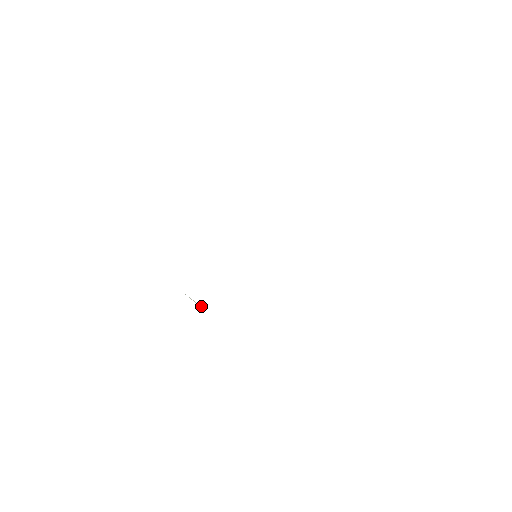
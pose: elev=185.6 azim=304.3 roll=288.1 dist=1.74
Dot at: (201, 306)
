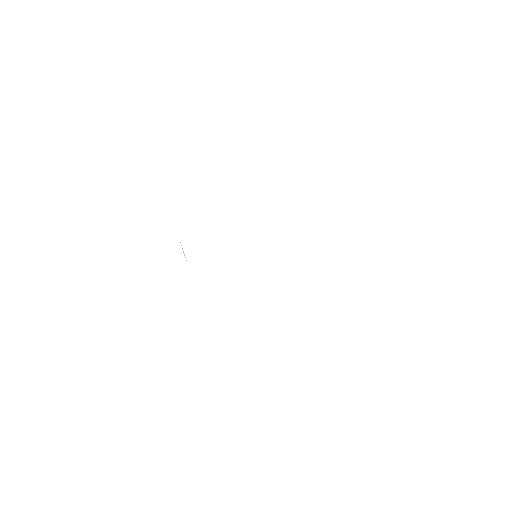
Dot at: occluded
